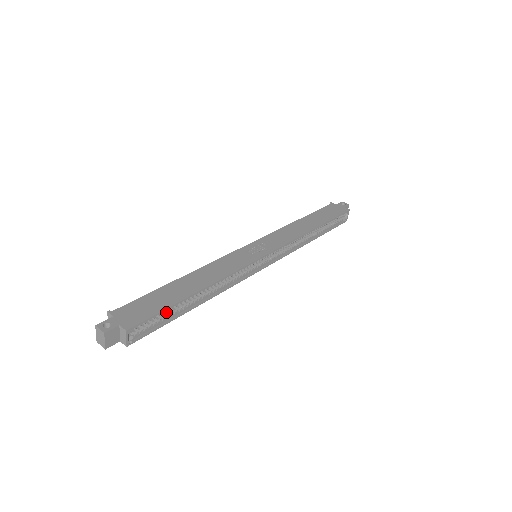
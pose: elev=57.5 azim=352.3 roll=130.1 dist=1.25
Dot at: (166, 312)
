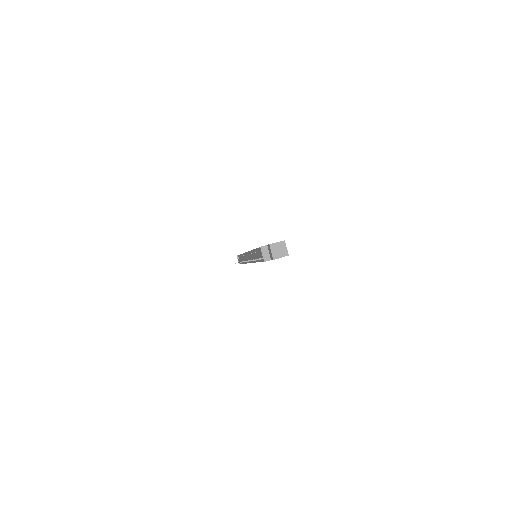
Dot at: occluded
